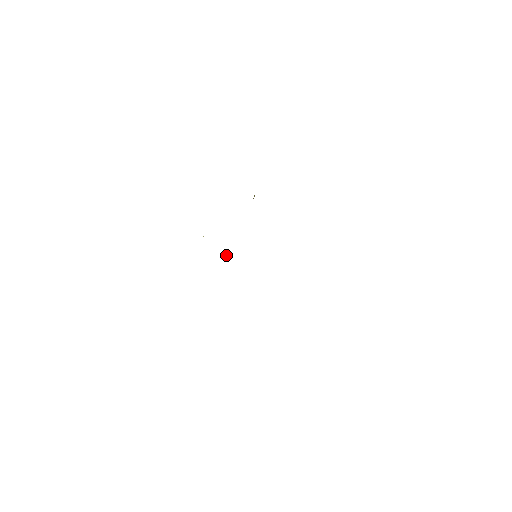
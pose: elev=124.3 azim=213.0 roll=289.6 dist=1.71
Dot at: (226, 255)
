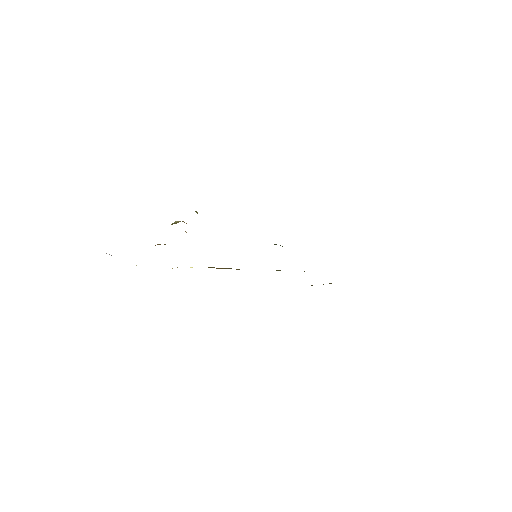
Dot at: occluded
